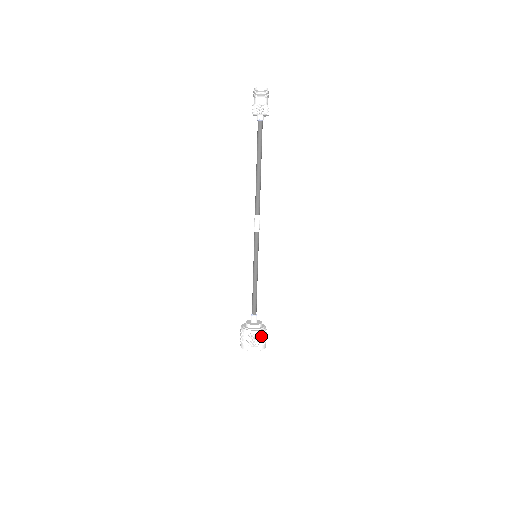
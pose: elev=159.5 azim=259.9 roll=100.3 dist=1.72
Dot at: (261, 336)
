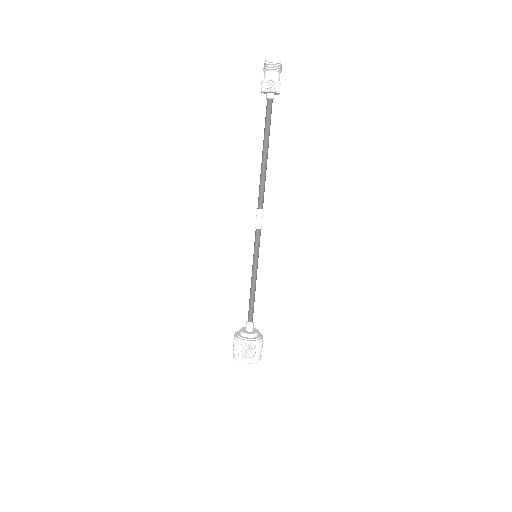
Dot at: (262, 343)
